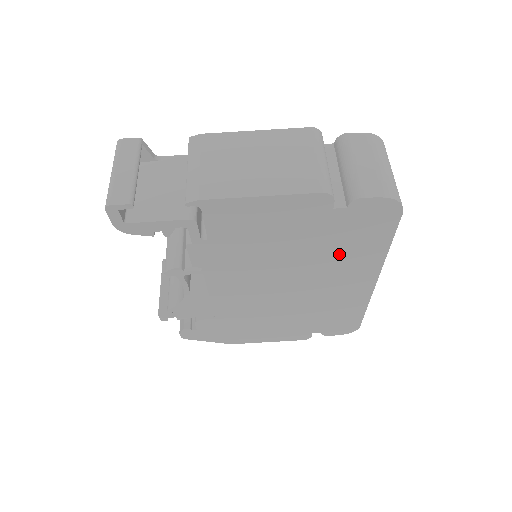
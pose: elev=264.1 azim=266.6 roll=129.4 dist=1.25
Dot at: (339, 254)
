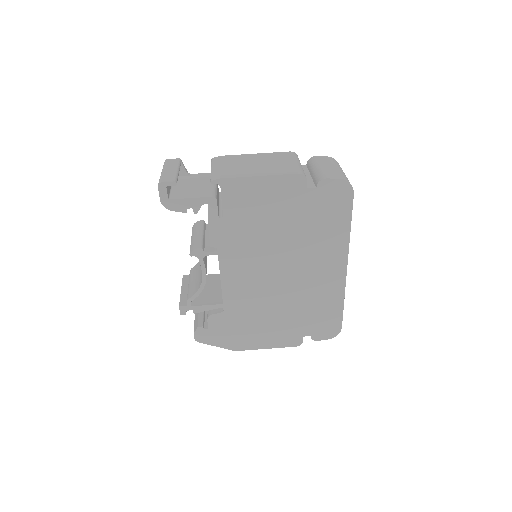
Dot at: (316, 235)
